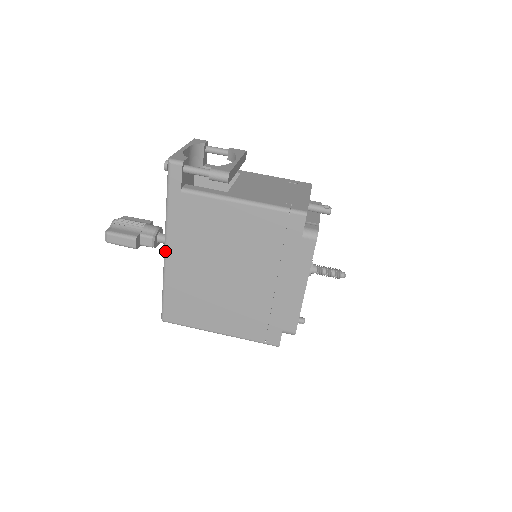
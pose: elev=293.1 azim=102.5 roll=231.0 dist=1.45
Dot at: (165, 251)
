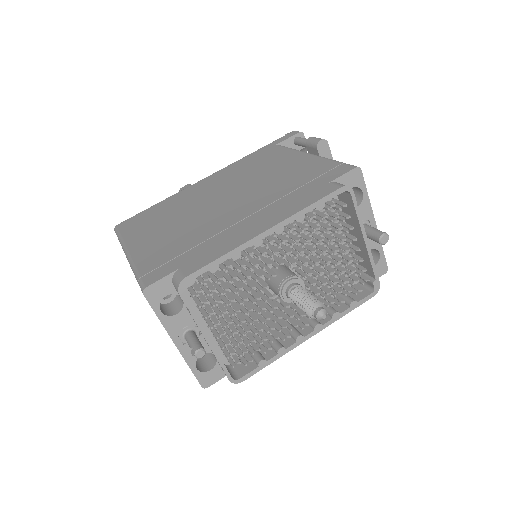
Dot at: (206, 177)
